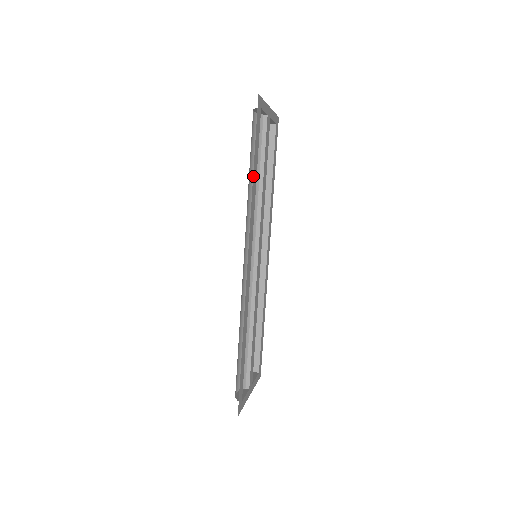
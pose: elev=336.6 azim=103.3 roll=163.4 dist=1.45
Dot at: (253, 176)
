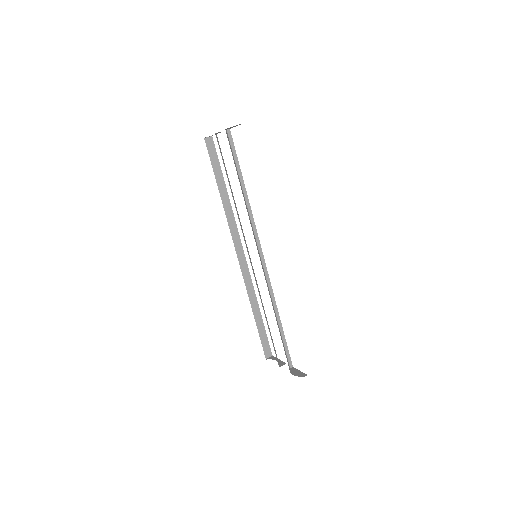
Dot at: occluded
